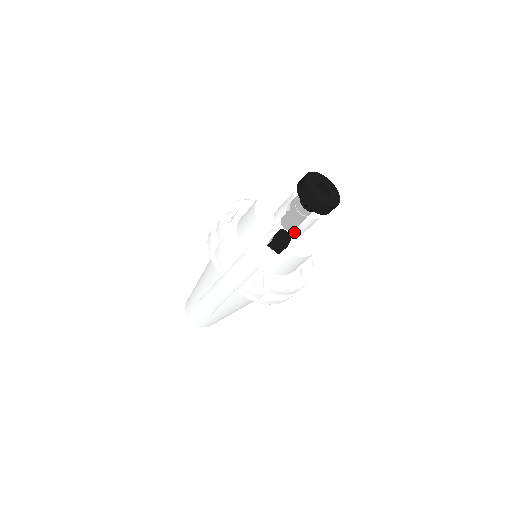
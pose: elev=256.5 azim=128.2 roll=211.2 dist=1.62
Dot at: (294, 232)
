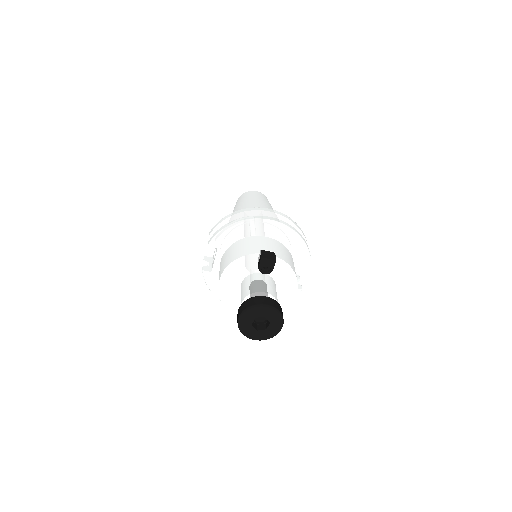
Dot at: occluded
